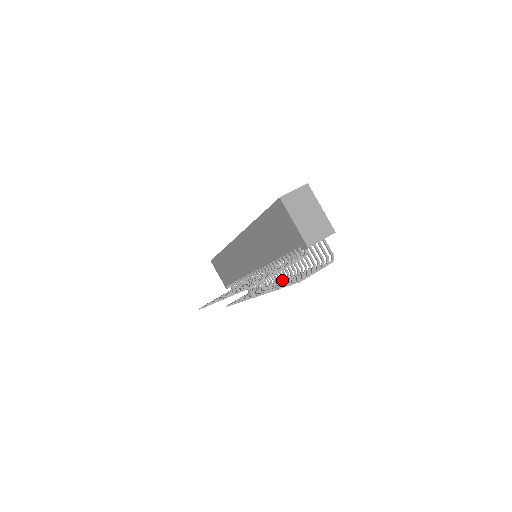
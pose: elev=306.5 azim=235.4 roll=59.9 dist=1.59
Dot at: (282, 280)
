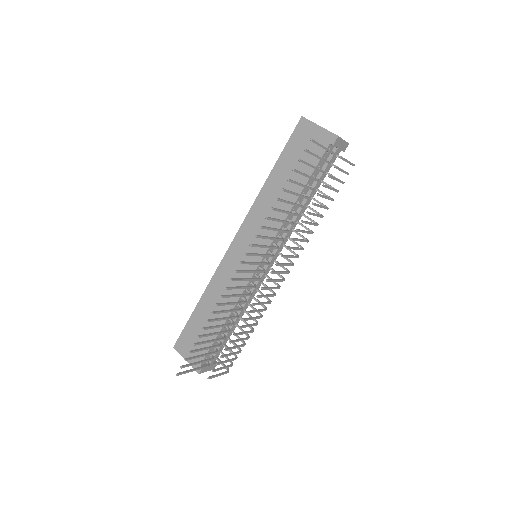
Dot at: (294, 256)
